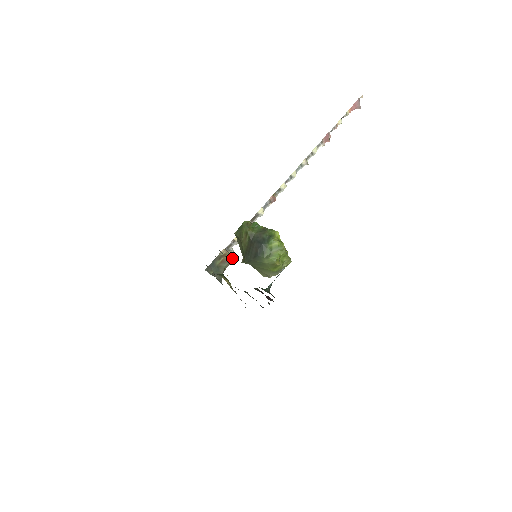
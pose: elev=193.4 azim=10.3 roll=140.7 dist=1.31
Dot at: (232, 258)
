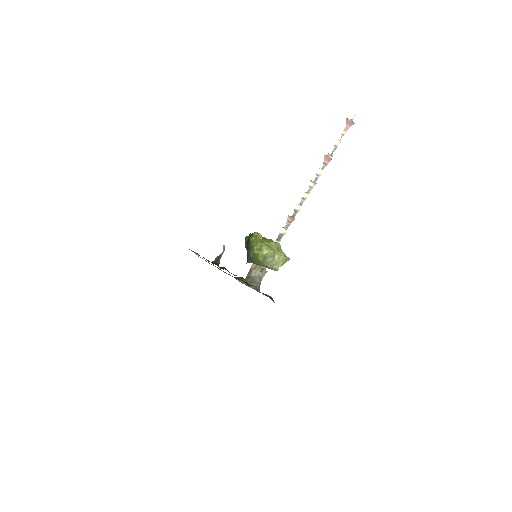
Dot at: (263, 269)
